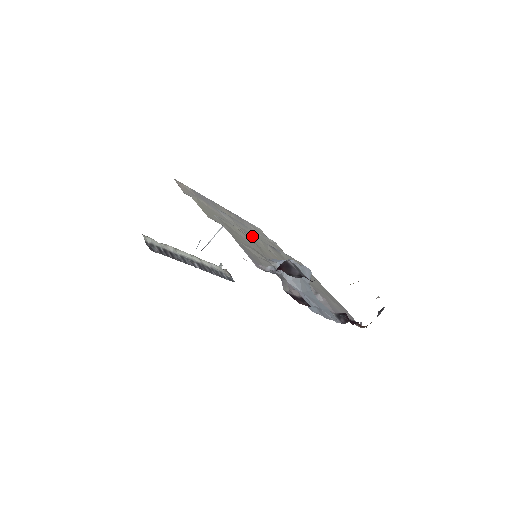
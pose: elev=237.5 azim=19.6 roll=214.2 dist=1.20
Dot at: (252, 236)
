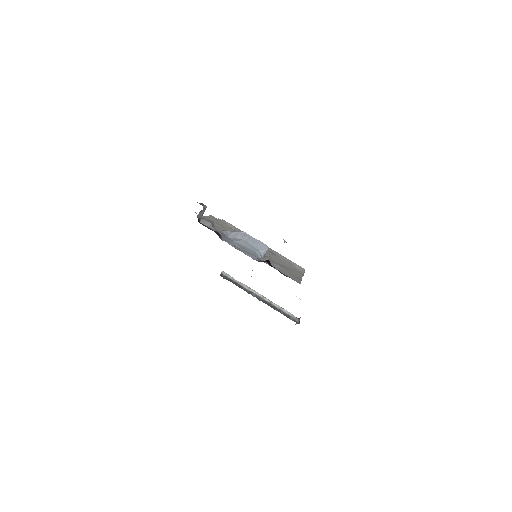
Dot at: occluded
